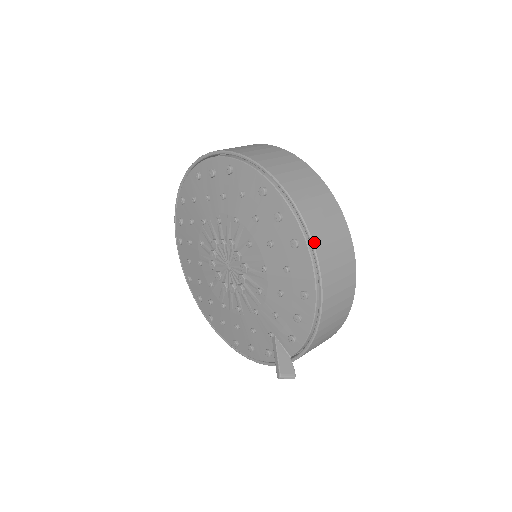
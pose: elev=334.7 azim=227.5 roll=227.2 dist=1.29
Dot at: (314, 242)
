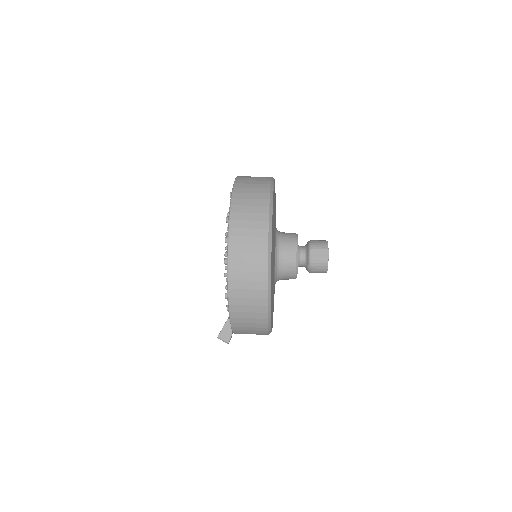
Dot at: (229, 266)
